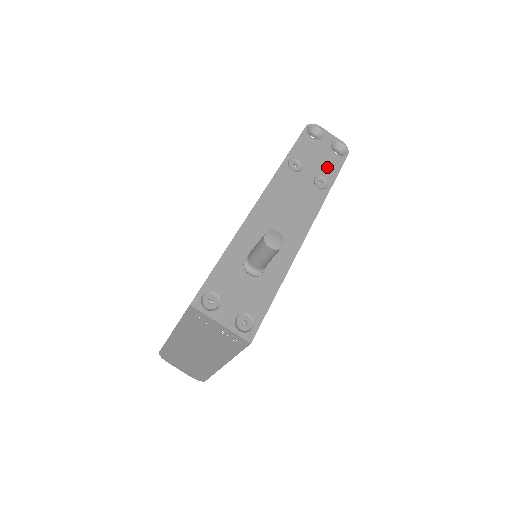
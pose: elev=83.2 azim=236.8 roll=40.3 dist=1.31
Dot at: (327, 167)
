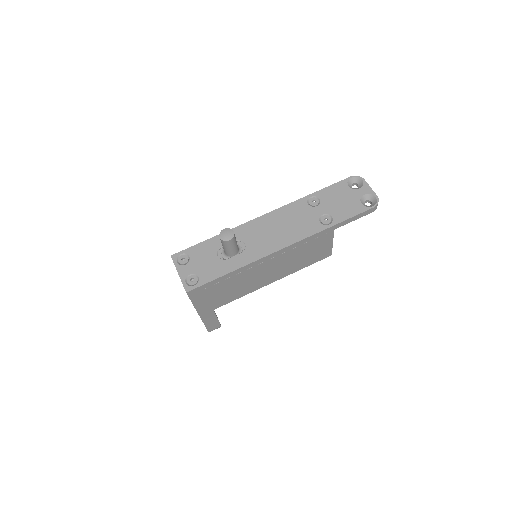
Dot at: (343, 211)
